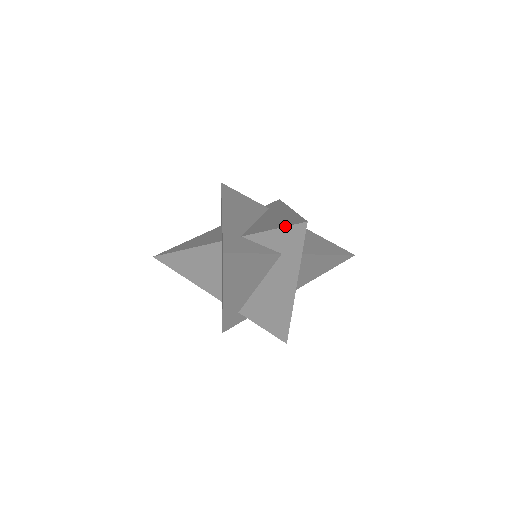
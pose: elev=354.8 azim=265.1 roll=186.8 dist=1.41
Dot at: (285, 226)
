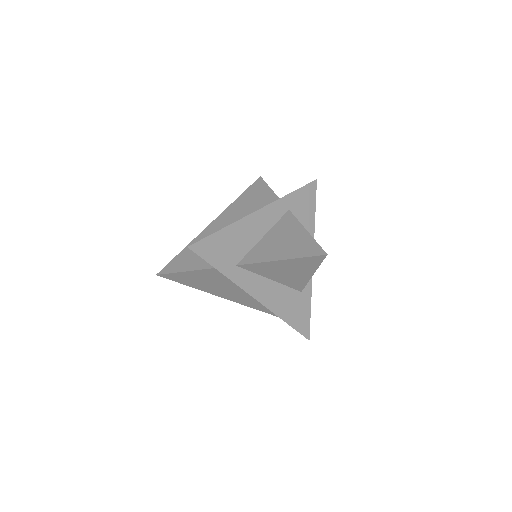
Dot at: occluded
